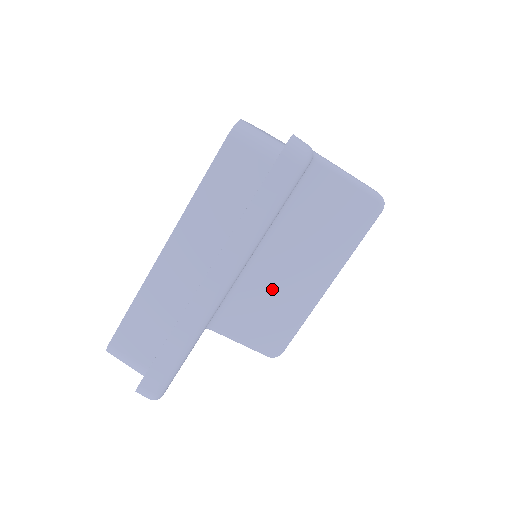
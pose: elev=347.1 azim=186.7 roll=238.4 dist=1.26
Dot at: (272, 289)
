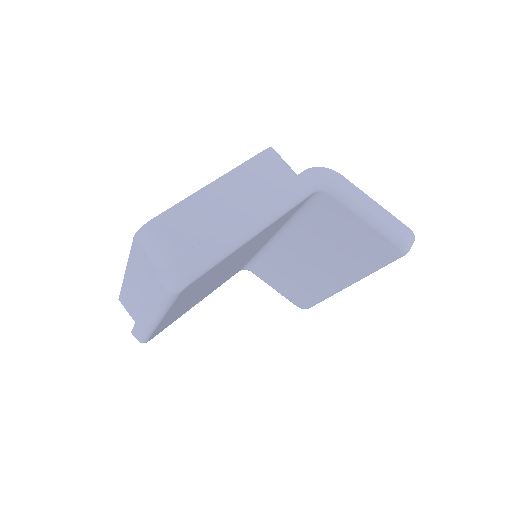
Dot at: (293, 268)
